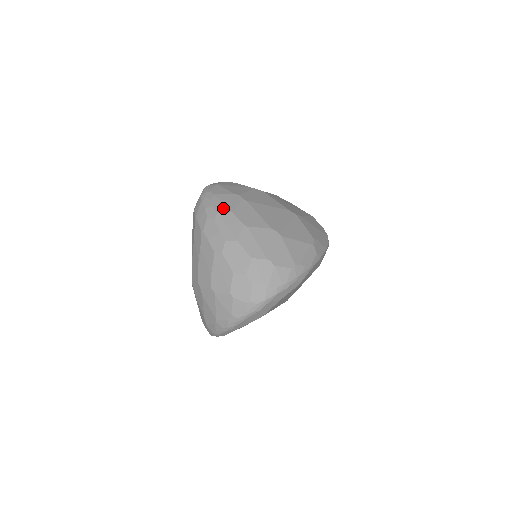
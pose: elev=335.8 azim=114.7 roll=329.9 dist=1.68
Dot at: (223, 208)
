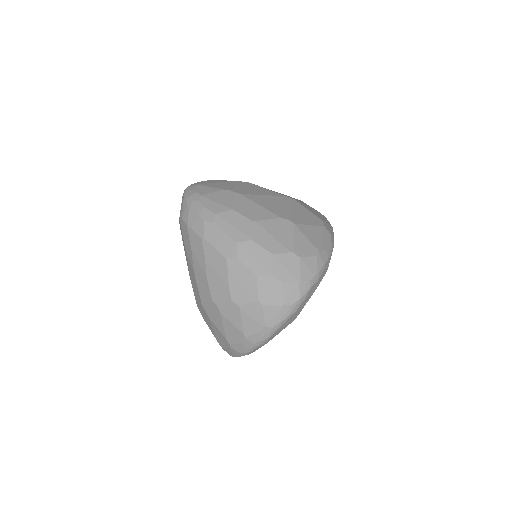
Dot at: (219, 207)
